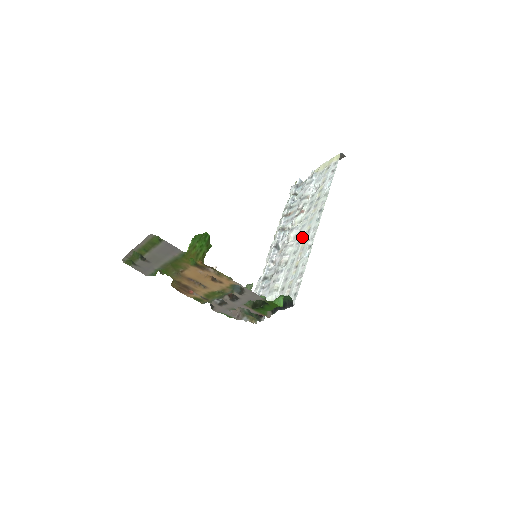
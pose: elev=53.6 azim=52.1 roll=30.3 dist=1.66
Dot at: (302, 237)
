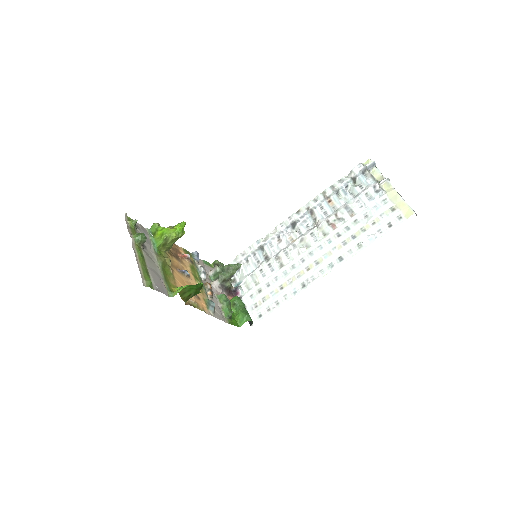
Dot at: (309, 262)
